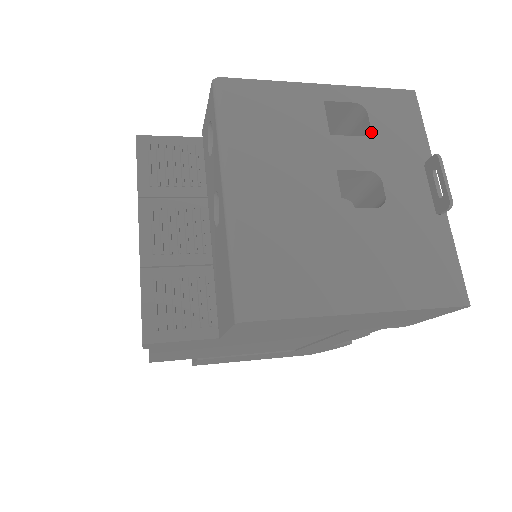
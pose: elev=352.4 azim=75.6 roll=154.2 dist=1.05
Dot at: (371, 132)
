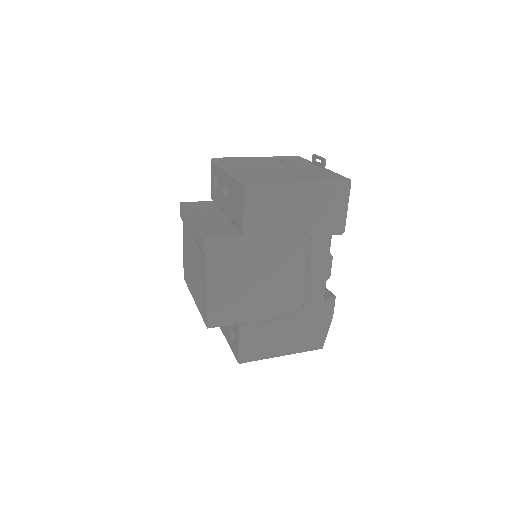
Dot at: (284, 161)
